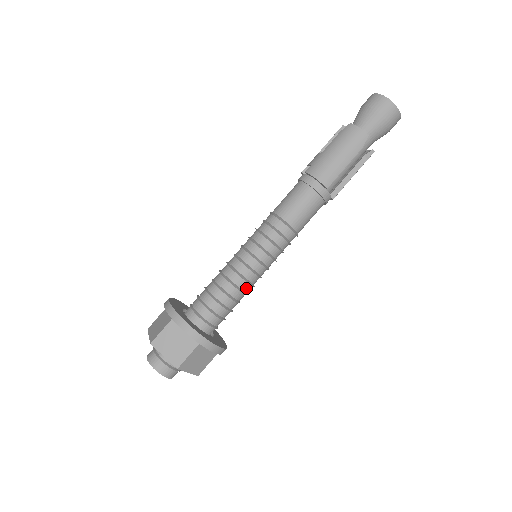
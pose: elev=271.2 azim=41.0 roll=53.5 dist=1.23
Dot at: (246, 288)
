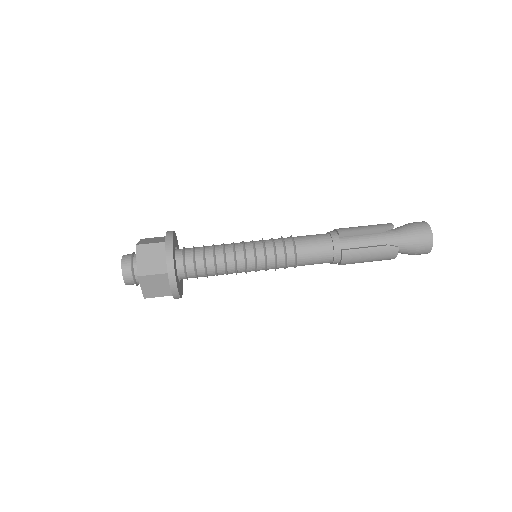
Dot at: (229, 254)
